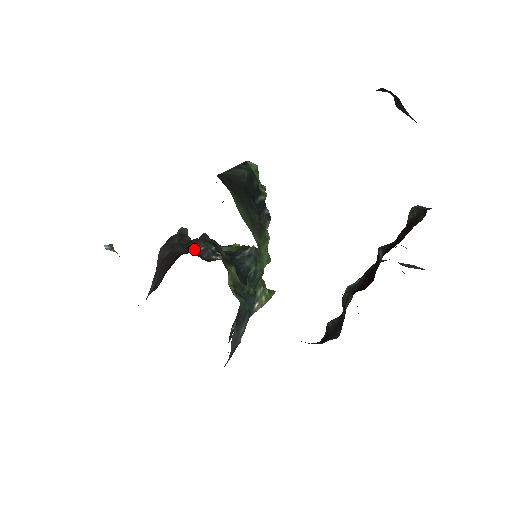
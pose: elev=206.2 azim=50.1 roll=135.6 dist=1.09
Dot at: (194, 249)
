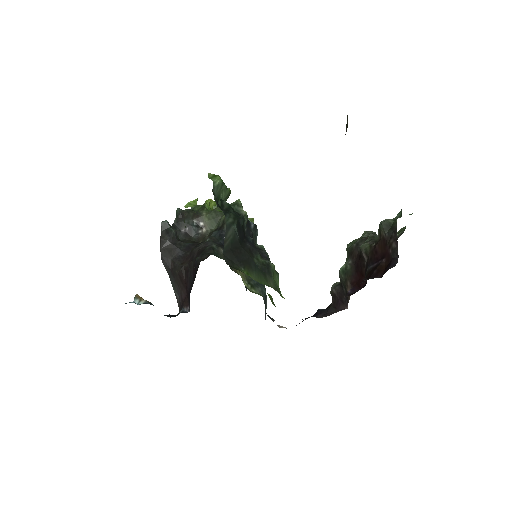
Dot at: (182, 234)
